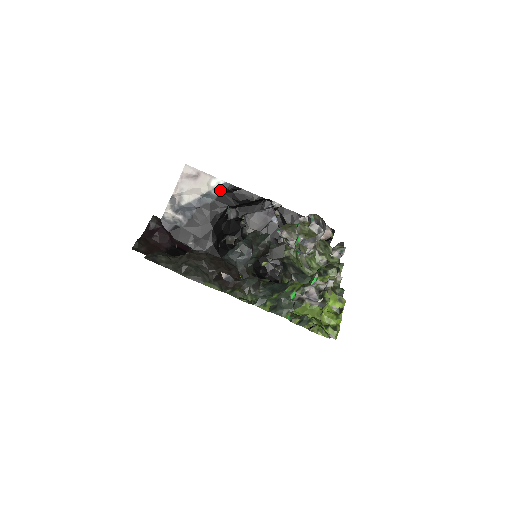
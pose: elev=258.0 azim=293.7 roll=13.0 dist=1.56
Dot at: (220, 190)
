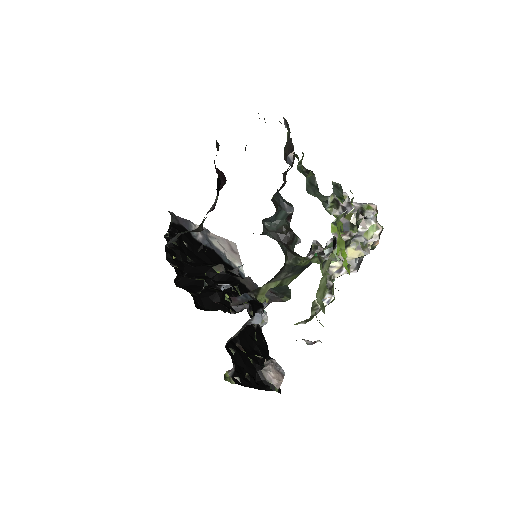
Dot at: occluded
